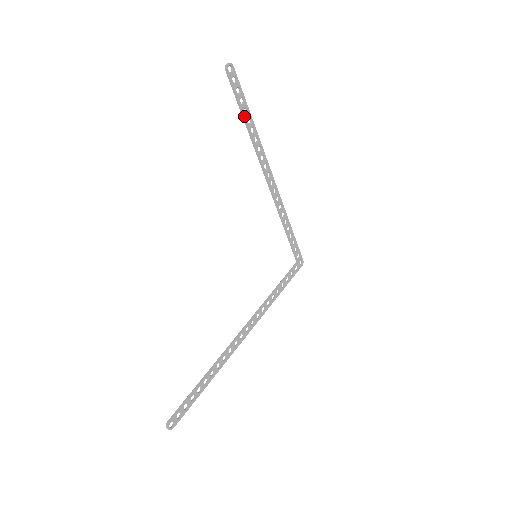
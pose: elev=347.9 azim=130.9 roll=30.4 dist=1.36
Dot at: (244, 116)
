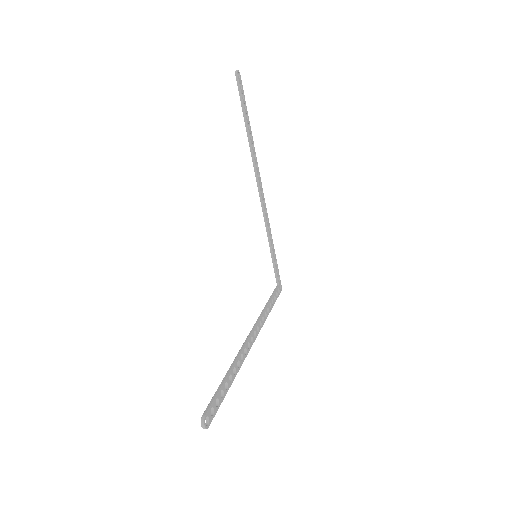
Dot at: (246, 120)
